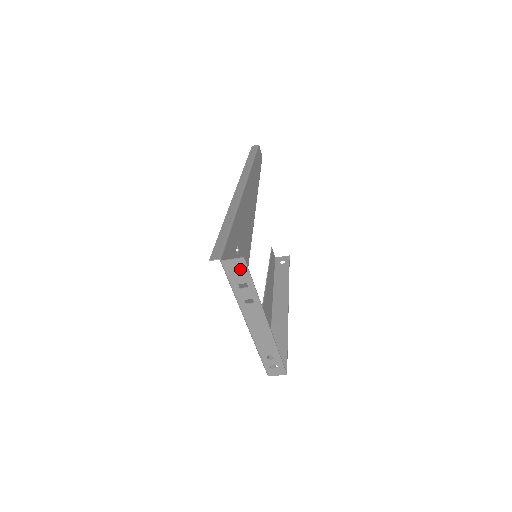
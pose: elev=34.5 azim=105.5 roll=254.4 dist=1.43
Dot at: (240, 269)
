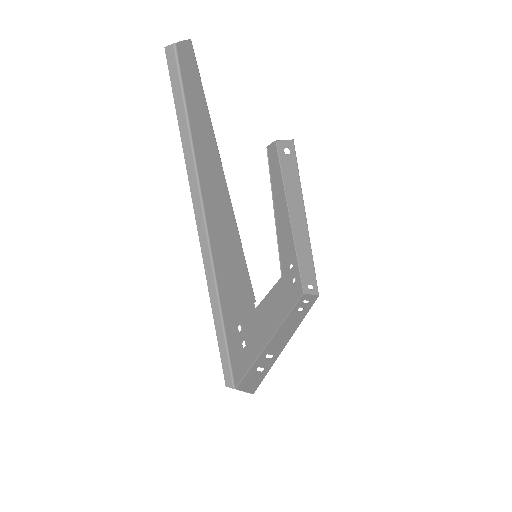
Dot at: (253, 384)
